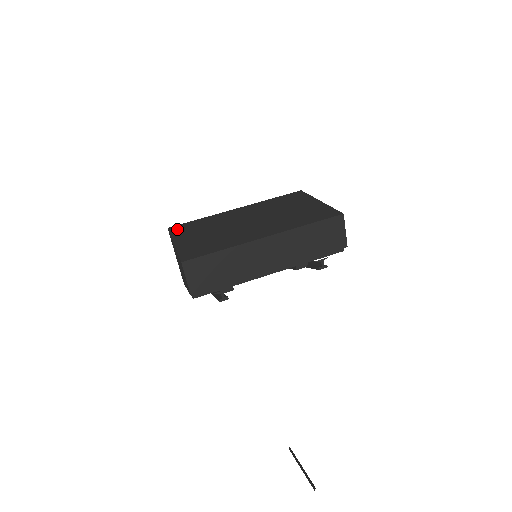
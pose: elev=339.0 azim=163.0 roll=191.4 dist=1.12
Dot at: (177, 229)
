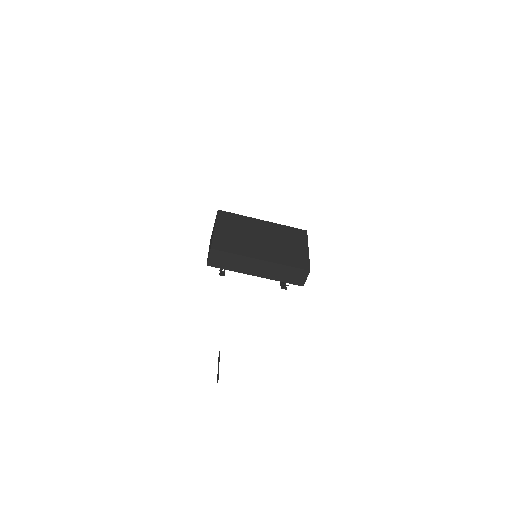
Dot at: (222, 215)
